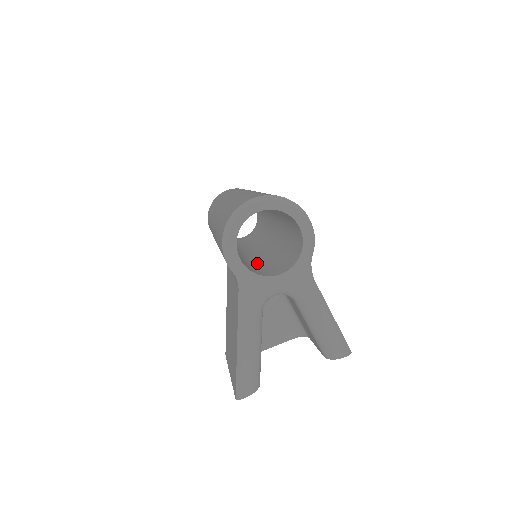
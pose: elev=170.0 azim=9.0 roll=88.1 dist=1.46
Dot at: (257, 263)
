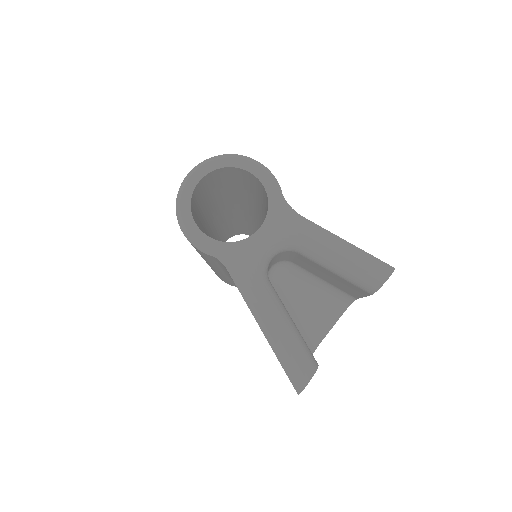
Dot at: occluded
